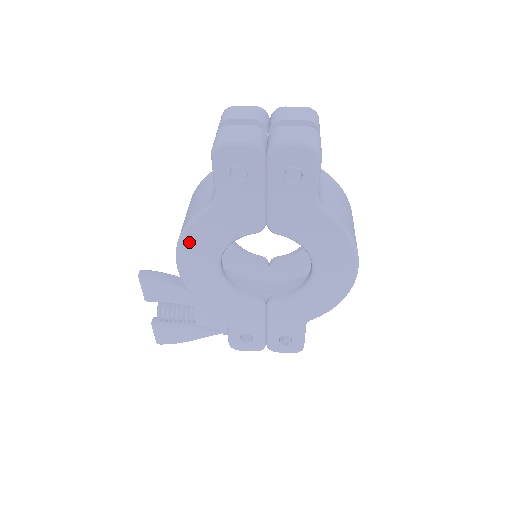
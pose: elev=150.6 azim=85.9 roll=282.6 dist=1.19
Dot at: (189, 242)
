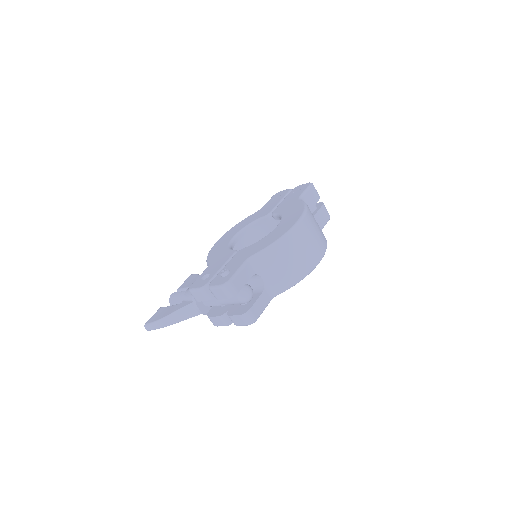
Dot at: (234, 227)
